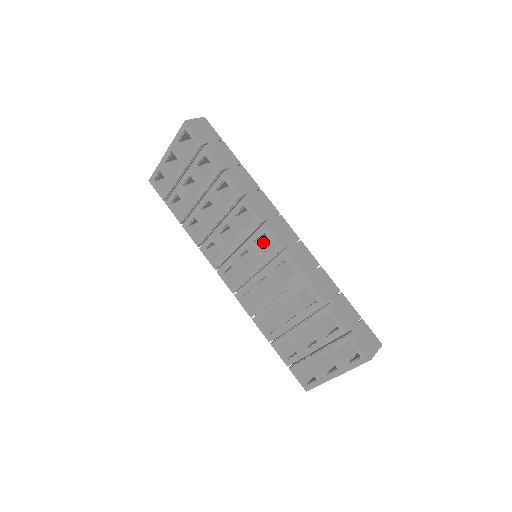
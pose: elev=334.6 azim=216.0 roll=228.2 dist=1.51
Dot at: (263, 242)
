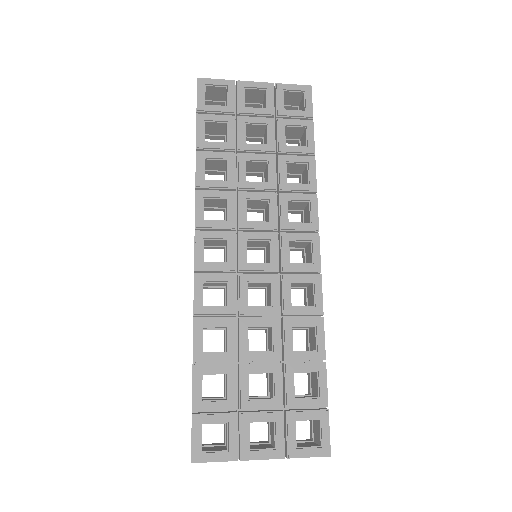
Dot at: occluded
